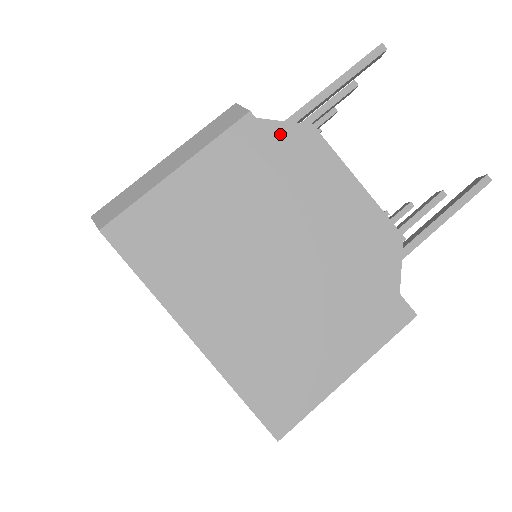
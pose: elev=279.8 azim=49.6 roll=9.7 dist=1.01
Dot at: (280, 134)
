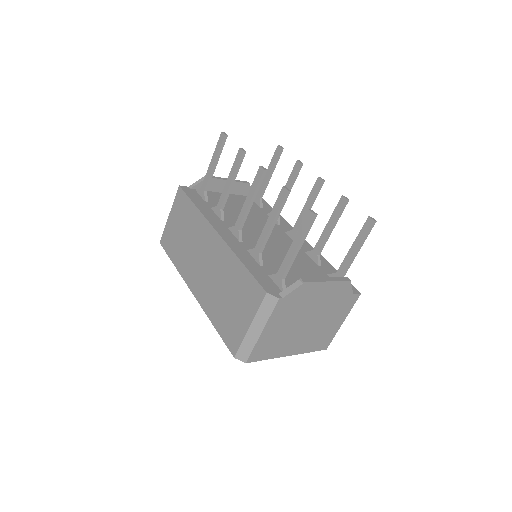
Dot at: (294, 295)
